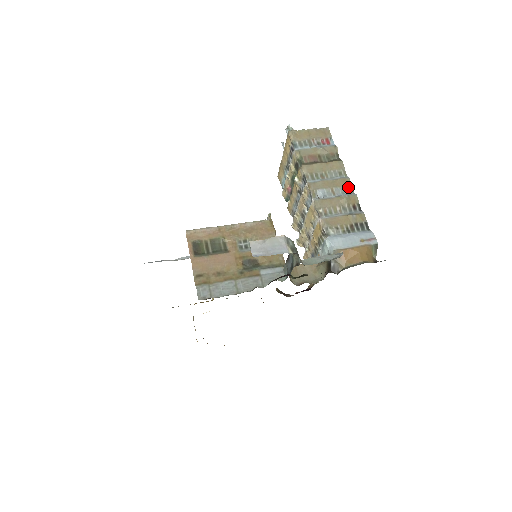
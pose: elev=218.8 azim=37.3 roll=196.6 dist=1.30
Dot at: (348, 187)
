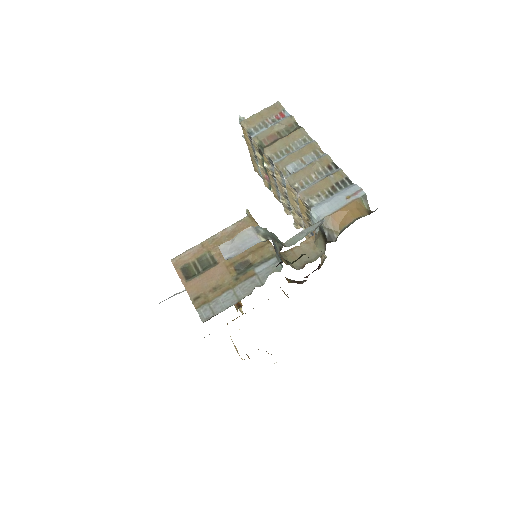
Dot at: (317, 150)
